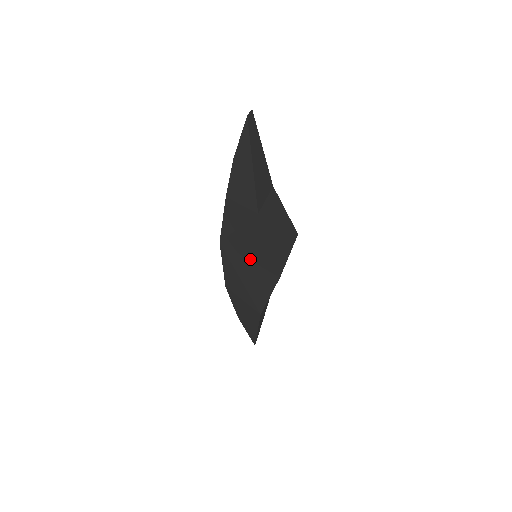
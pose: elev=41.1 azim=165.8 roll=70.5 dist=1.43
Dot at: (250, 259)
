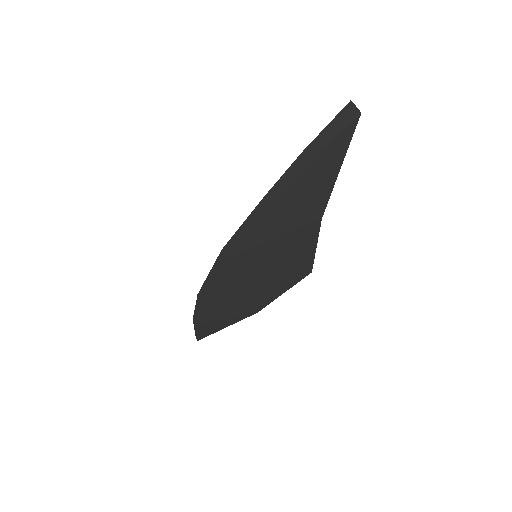
Dot at: (274, 265)
